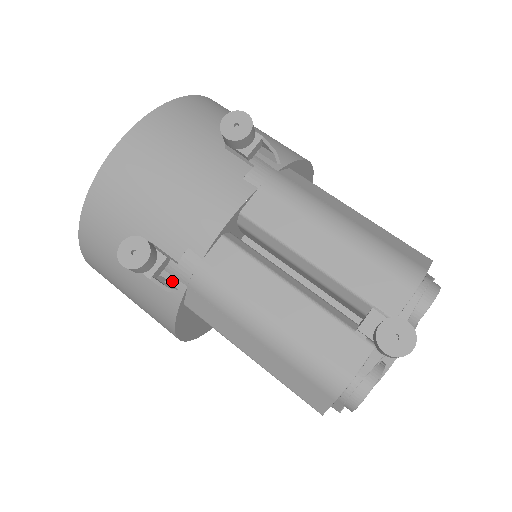
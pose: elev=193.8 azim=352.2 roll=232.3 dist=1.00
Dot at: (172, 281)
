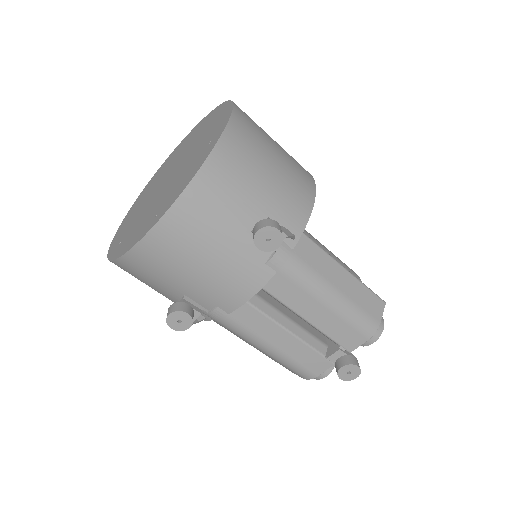
Dot at: (201, 314)
